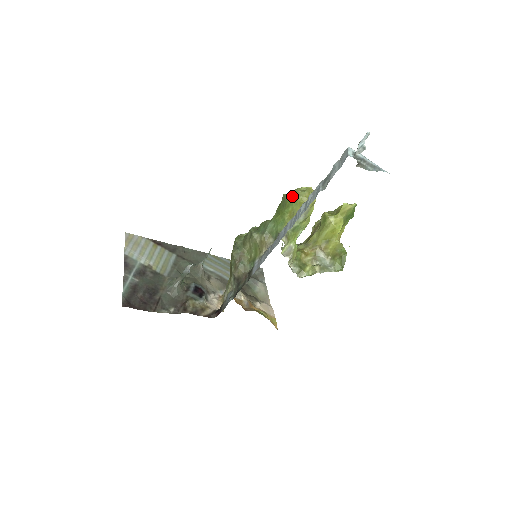
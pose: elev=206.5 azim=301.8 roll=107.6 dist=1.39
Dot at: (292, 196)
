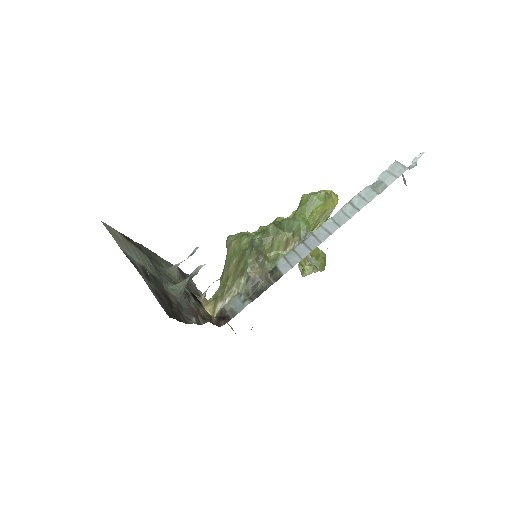
Dot at: (325, 197)
